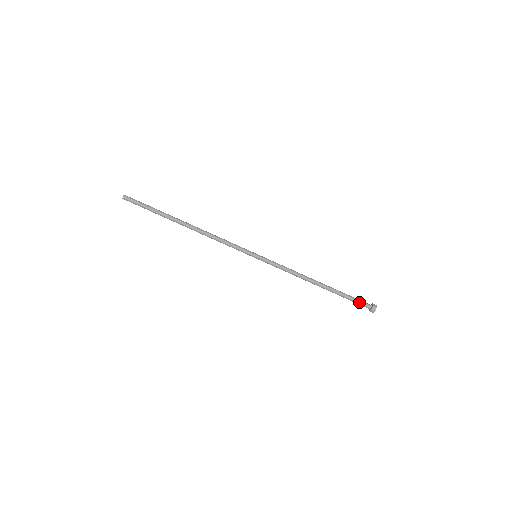
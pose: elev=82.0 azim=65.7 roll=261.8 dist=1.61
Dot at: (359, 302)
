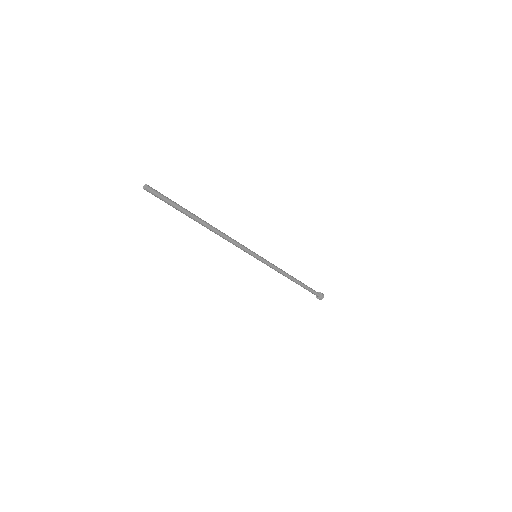
Dot at: (313, 293)
